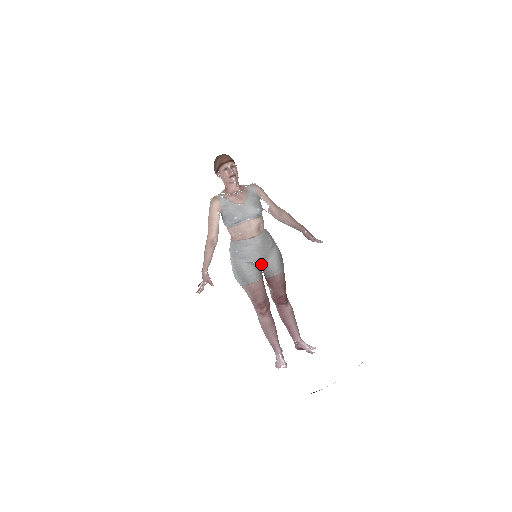
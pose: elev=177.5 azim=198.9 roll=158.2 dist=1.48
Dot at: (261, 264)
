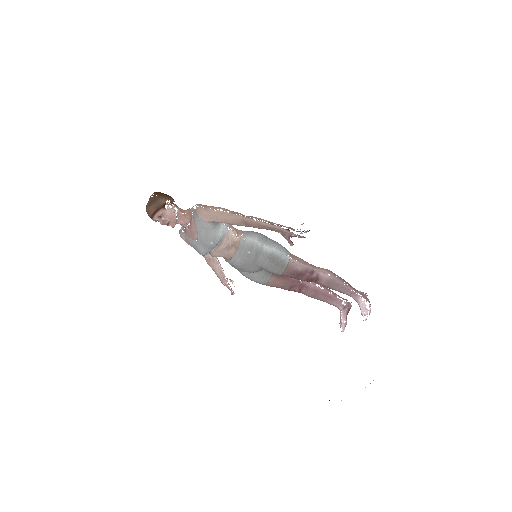
Dot at: (259, 270)
